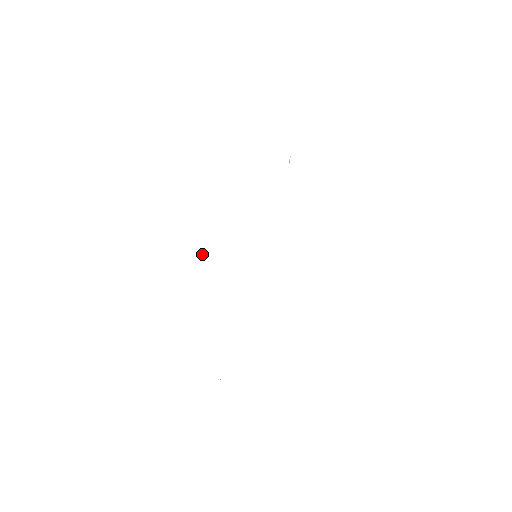
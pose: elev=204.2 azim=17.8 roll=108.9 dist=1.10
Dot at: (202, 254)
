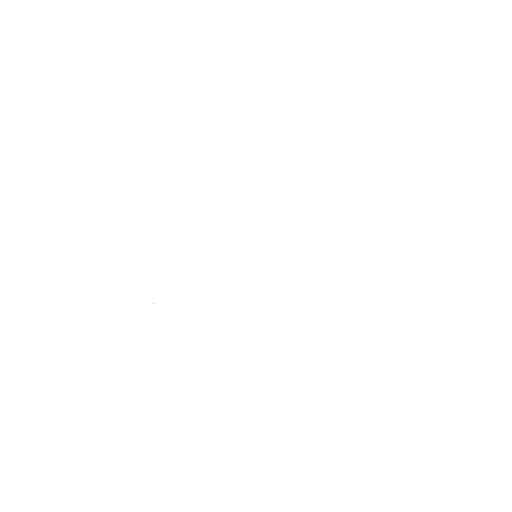
Dot at: occluded
